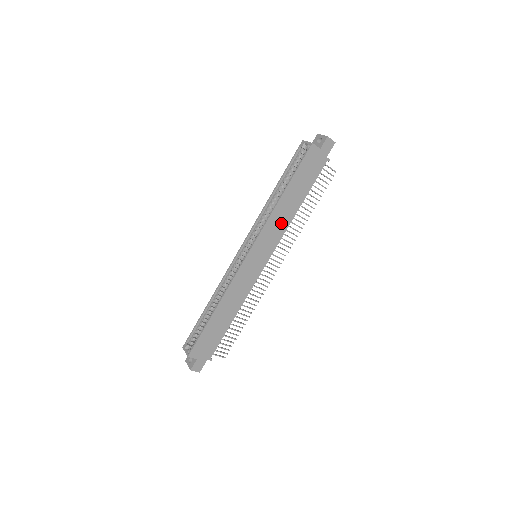
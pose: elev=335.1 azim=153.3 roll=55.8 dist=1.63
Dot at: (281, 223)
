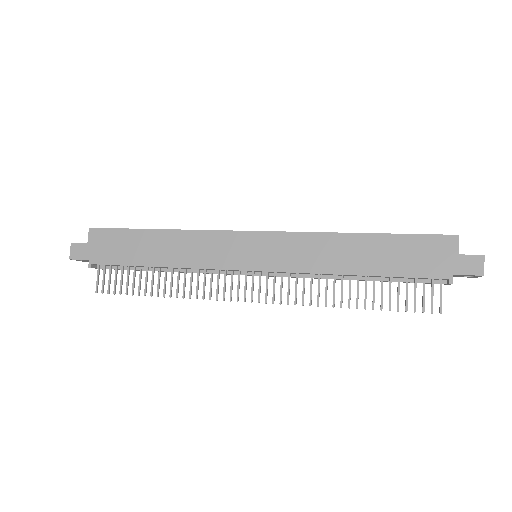
Dot at: (318, 258)
